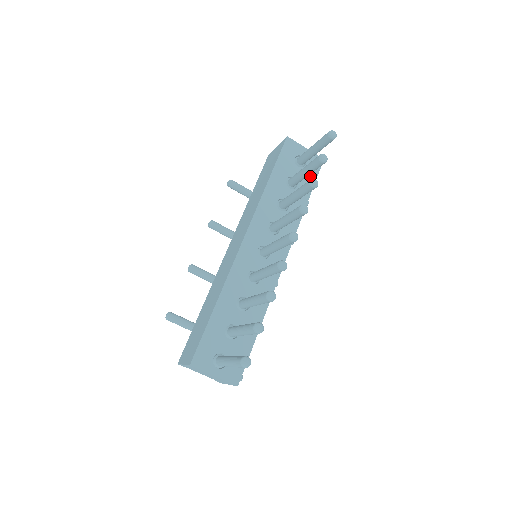
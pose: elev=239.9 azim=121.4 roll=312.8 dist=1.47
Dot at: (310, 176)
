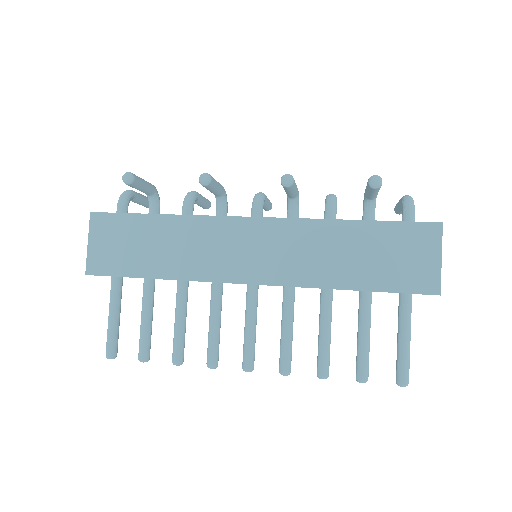
Dot at: occluded
